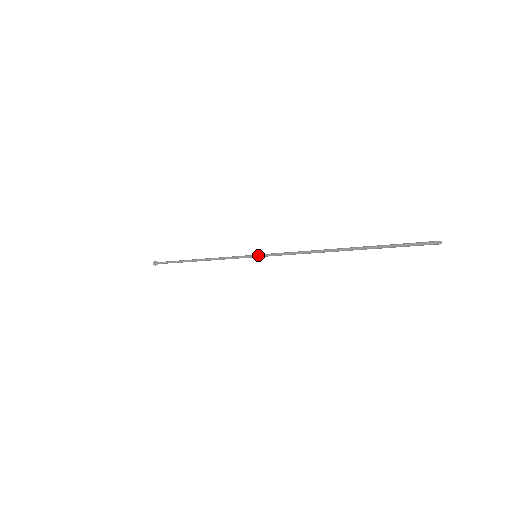
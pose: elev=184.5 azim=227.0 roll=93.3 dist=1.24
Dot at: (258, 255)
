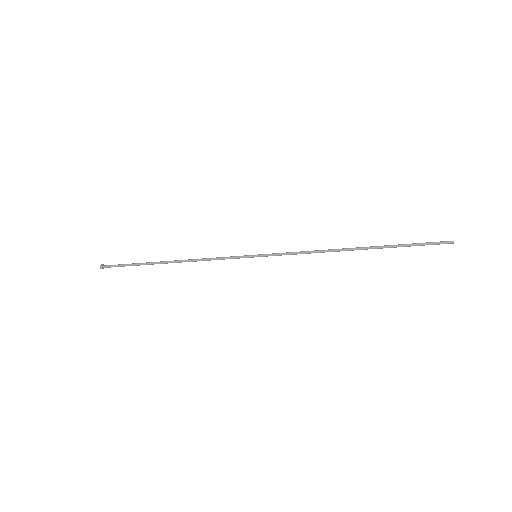
Dot at: (260, 254)
